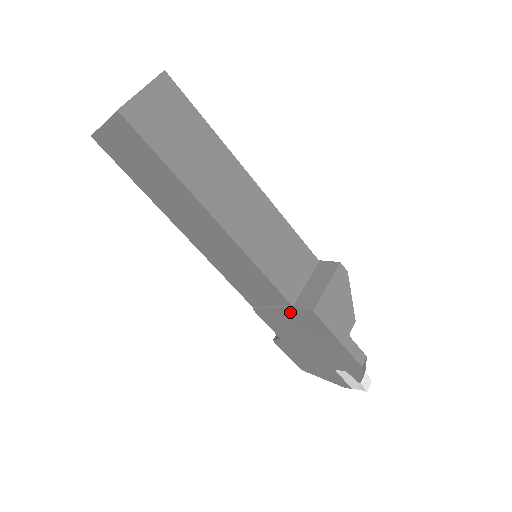
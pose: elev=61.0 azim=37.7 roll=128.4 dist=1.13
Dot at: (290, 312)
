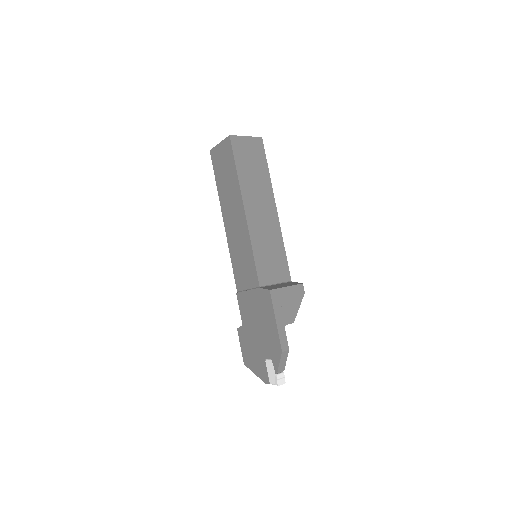
Dot at: (257, 293)
